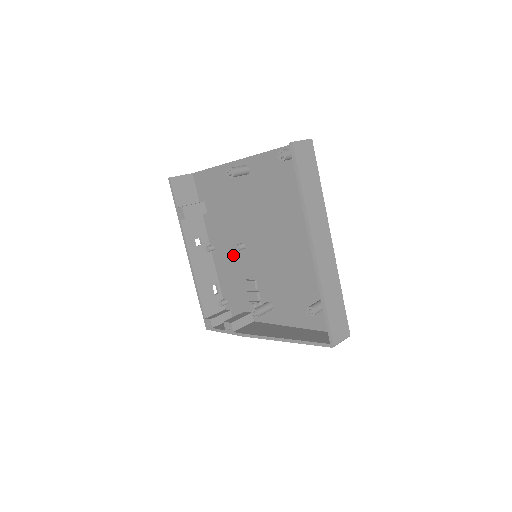
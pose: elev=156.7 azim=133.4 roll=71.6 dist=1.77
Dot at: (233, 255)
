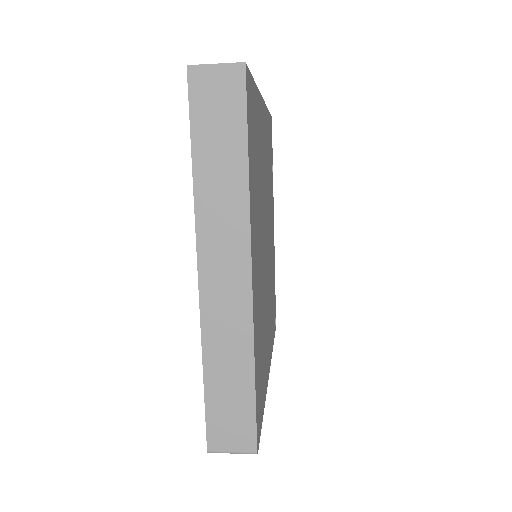
Dot at: occluded
